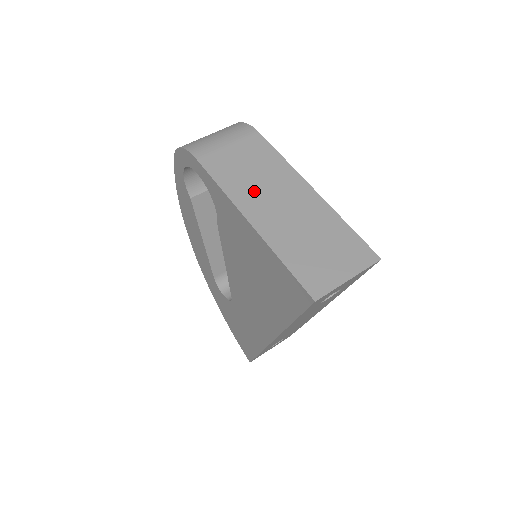
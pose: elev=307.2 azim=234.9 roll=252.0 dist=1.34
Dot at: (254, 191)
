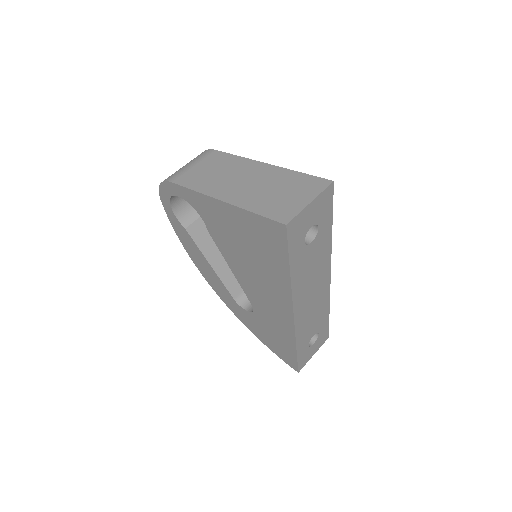
Dot at: (220, 182)
